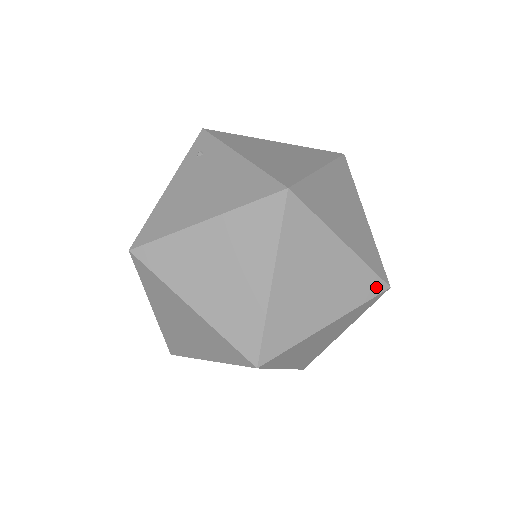
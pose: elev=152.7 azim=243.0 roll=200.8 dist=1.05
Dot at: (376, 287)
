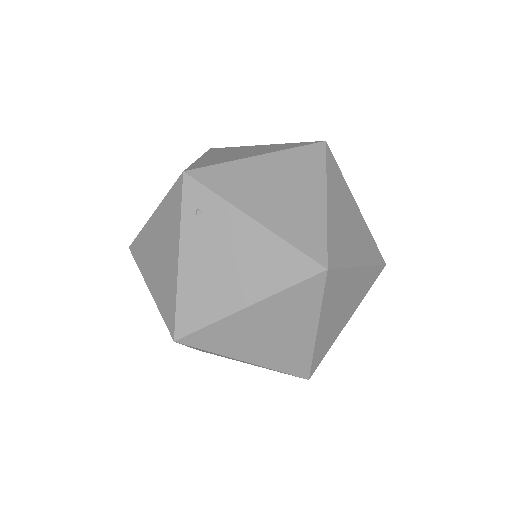
Dot at: (378, 273)
